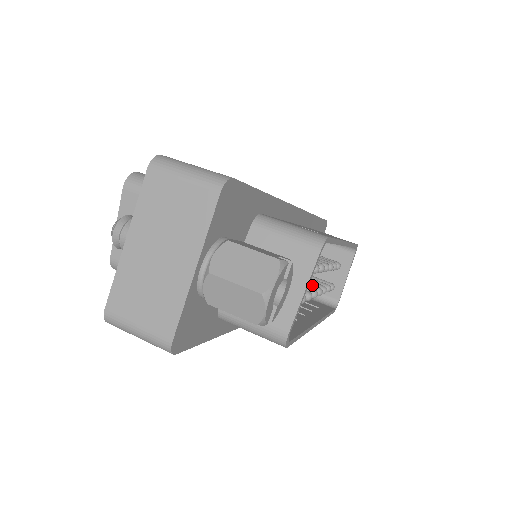
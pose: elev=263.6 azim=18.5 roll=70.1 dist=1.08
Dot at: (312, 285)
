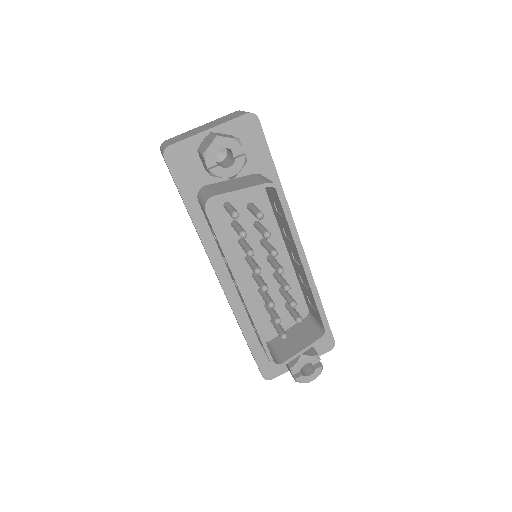
Dot at: occluded
